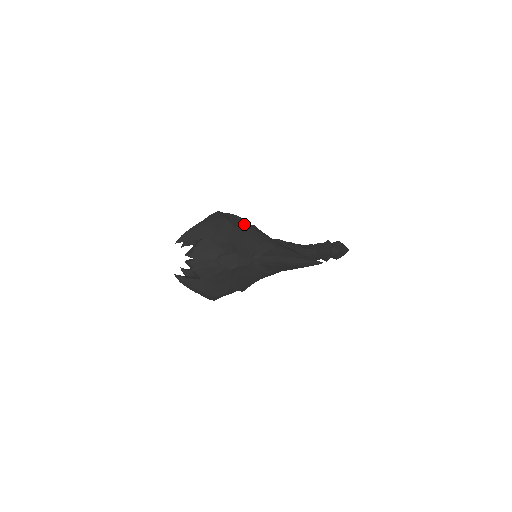
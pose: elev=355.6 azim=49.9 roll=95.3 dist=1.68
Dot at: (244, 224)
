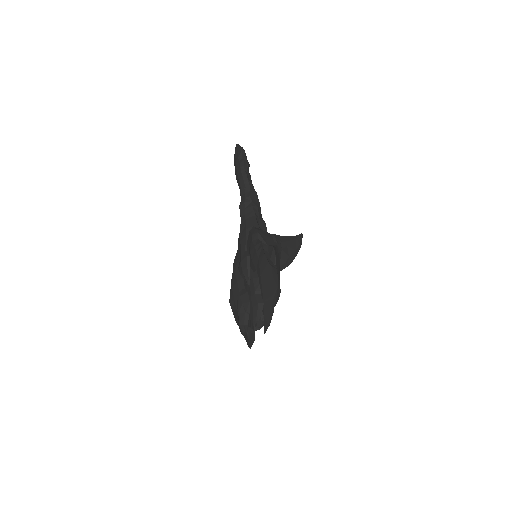
Dot at: occluded
